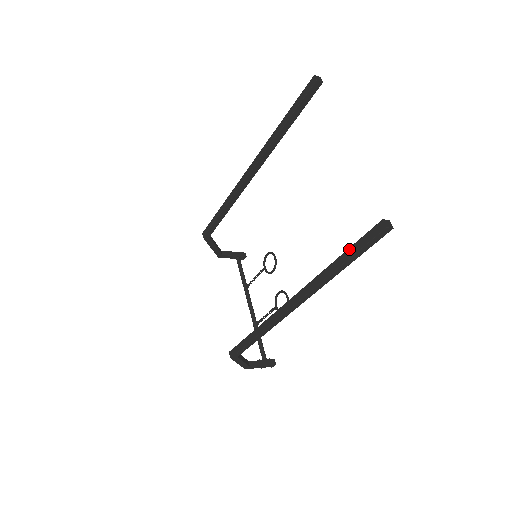
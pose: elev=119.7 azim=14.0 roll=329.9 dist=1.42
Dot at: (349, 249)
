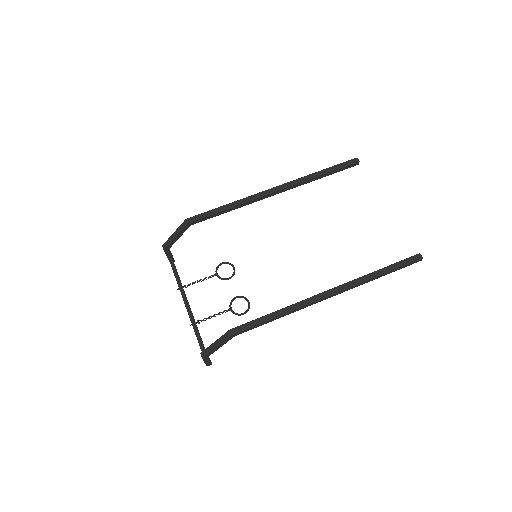
Dot at: (393, 265)
